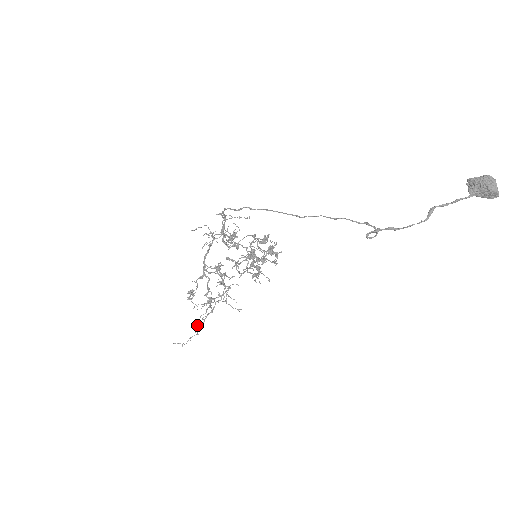
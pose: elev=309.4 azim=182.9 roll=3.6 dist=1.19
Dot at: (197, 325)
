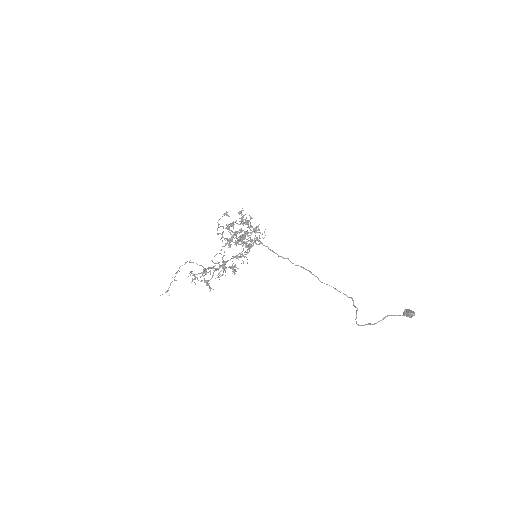
Dot at: (176, 273)
